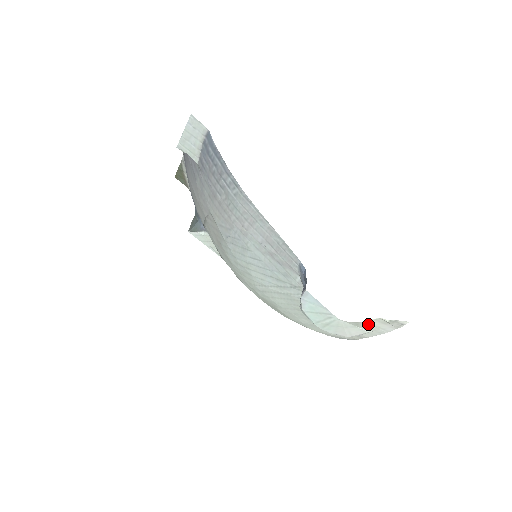
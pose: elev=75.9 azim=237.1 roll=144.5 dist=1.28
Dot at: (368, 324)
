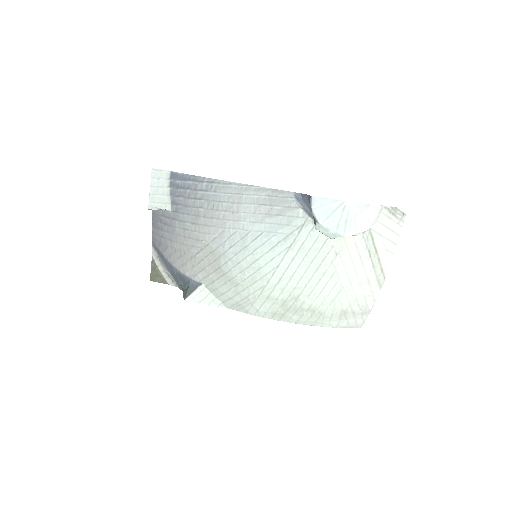
Dot at: (378, 226)
